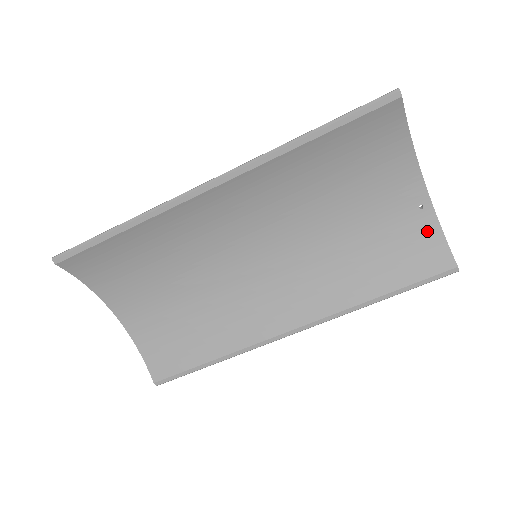
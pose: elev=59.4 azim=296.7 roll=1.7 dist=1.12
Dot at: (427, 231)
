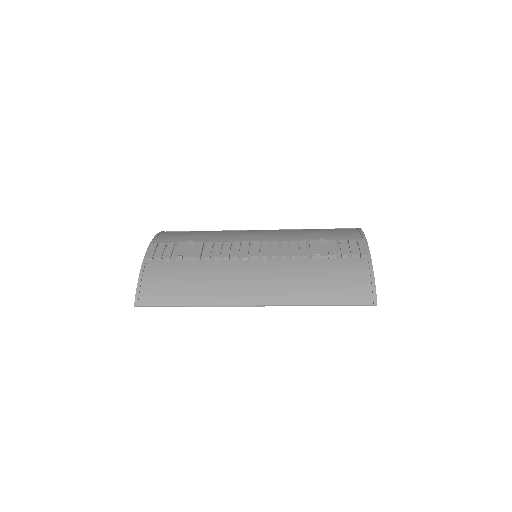
Dot at: occluded
